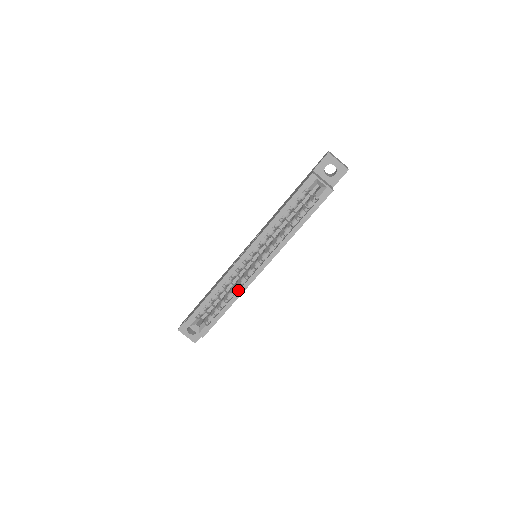
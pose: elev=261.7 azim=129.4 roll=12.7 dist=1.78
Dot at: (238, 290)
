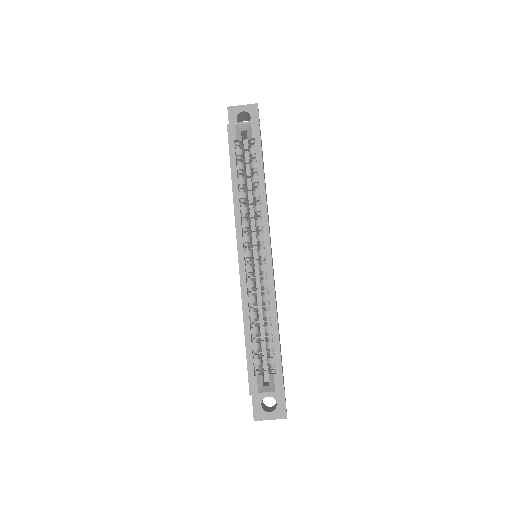
Dot at: (268, 299)
